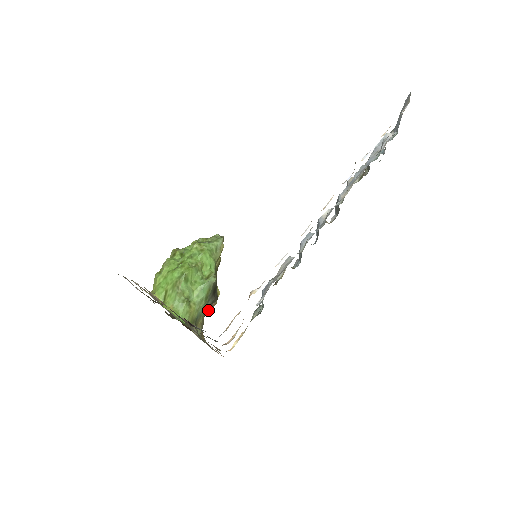
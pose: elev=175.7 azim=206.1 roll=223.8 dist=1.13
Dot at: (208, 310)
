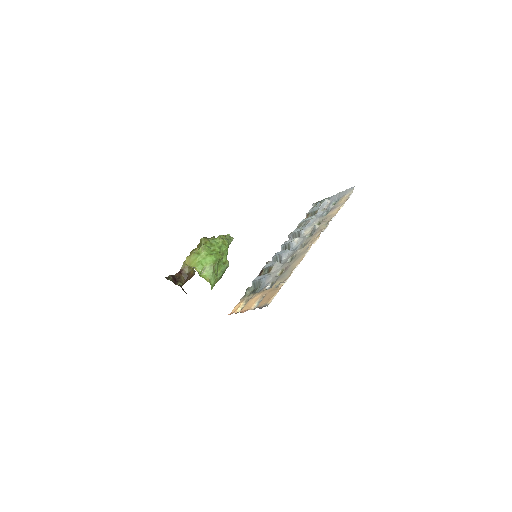
Dot at: (189, 279)
